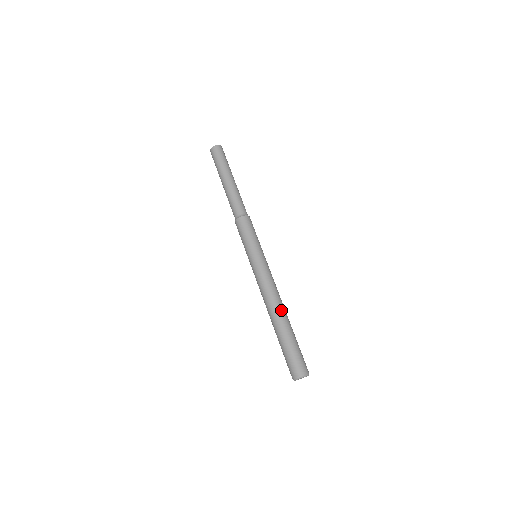
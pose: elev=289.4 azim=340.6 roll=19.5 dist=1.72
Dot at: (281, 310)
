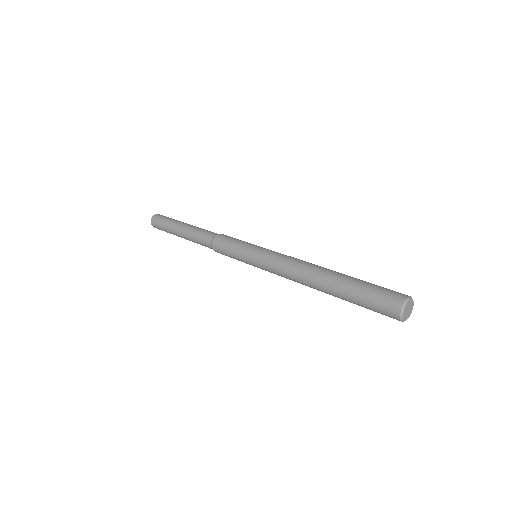
Dot at: occluded
